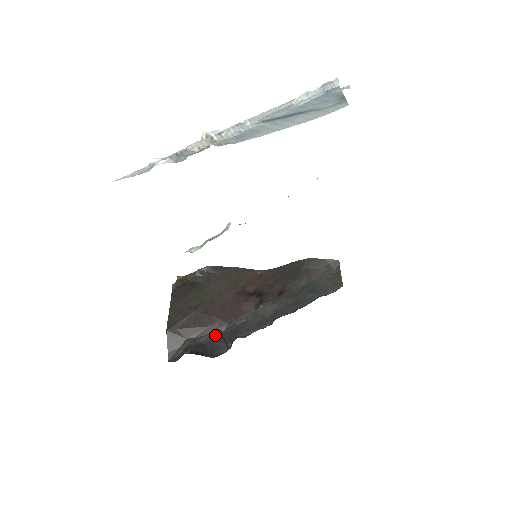
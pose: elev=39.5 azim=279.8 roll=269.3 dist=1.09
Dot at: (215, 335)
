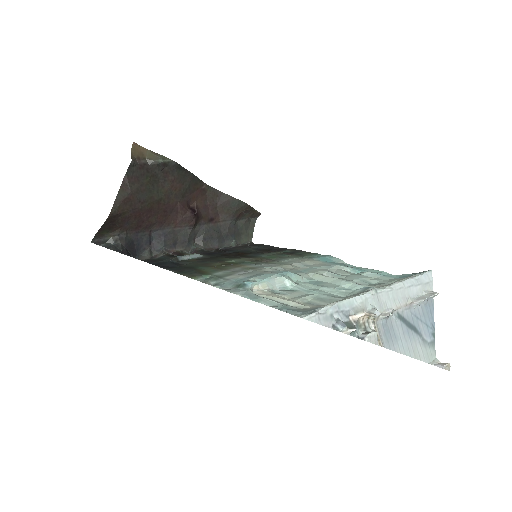
Dot at: (145, 234)
